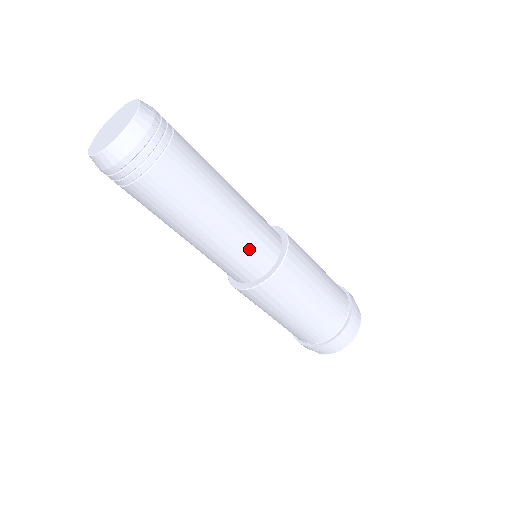
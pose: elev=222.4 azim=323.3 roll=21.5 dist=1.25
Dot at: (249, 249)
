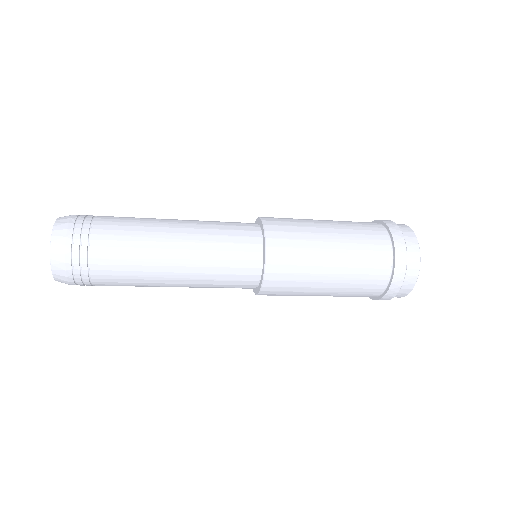
Dot at: (225, 258)
